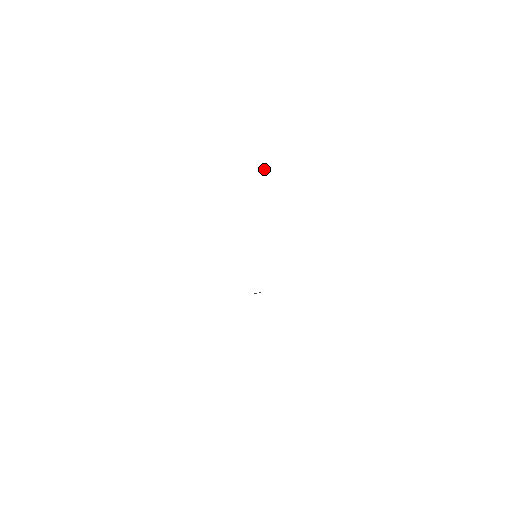
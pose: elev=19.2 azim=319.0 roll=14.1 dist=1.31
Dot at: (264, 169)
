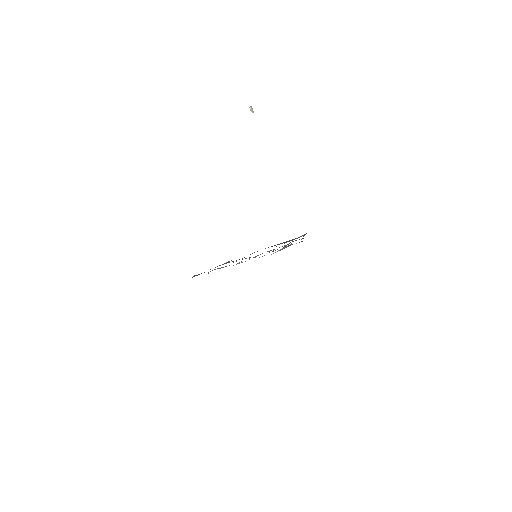
Dot at: (251, 107)
